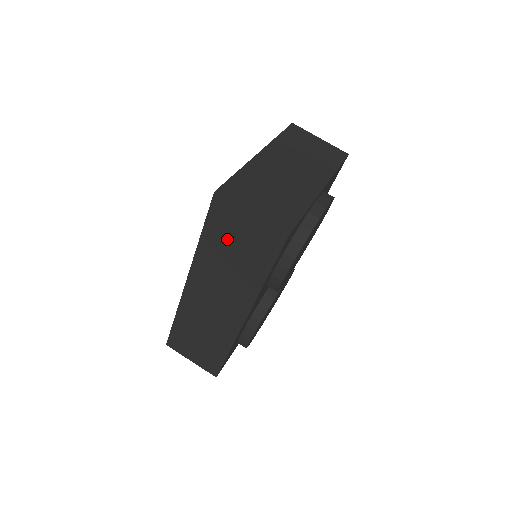
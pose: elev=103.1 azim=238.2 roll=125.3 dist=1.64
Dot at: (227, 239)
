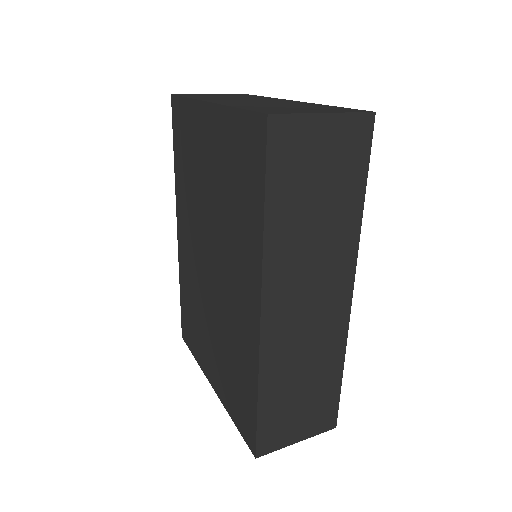
Dot at: (303, 183)
